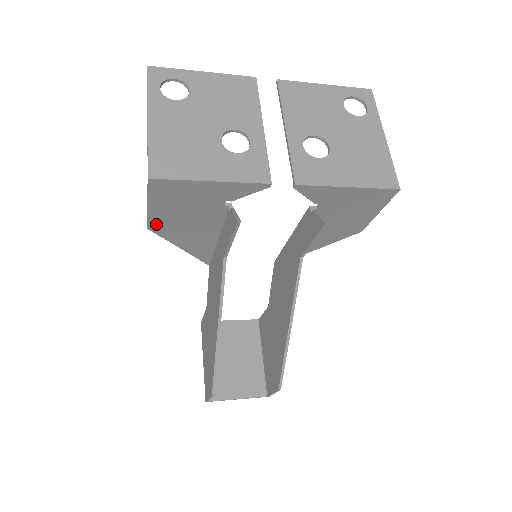
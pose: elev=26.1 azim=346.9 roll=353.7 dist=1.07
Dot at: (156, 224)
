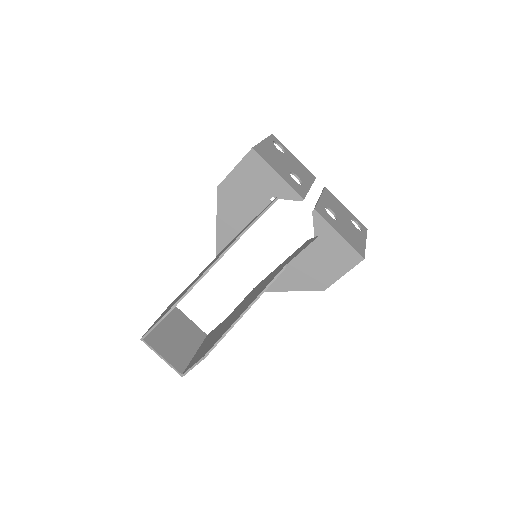
Dot at: (224, 188)
